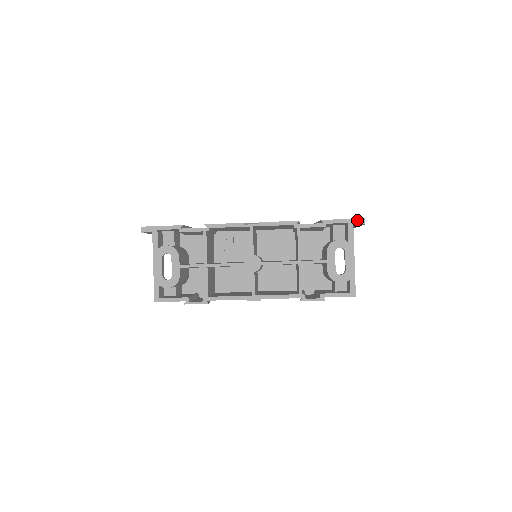
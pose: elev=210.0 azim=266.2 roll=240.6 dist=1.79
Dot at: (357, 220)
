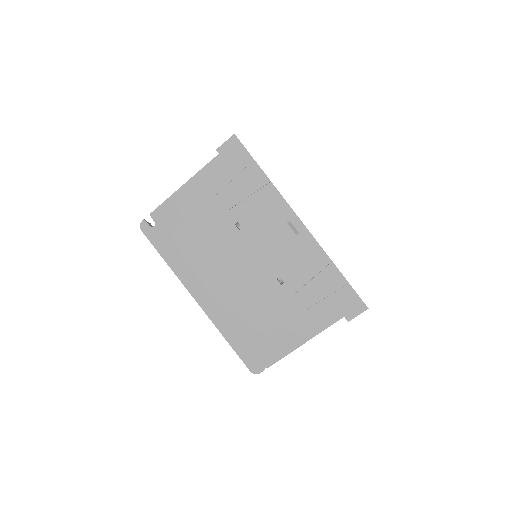
Dot at: occluded
